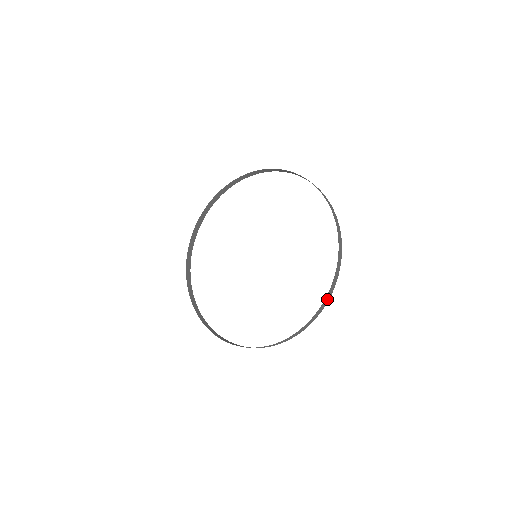
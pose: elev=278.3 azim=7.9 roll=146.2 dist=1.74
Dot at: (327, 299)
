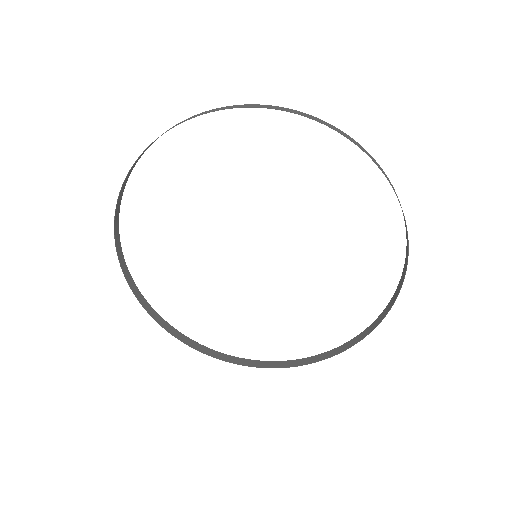
Dot at: (280, 364)
